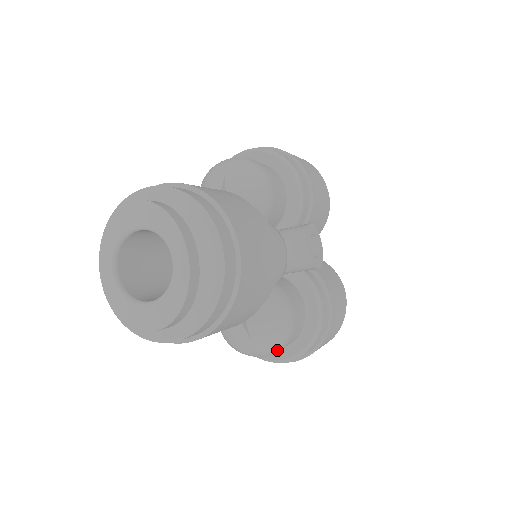
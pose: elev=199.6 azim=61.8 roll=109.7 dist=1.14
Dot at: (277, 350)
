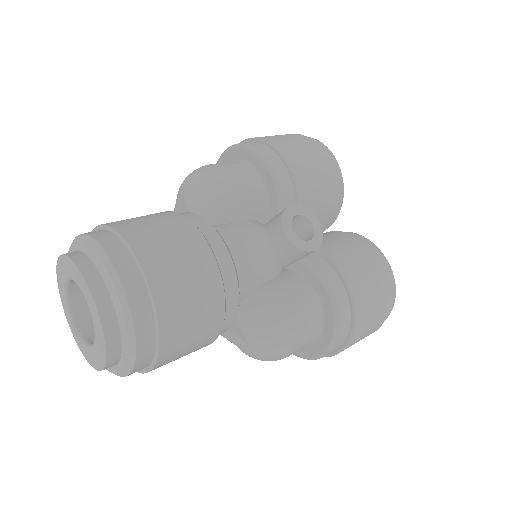
Dot at: (290, 350)
